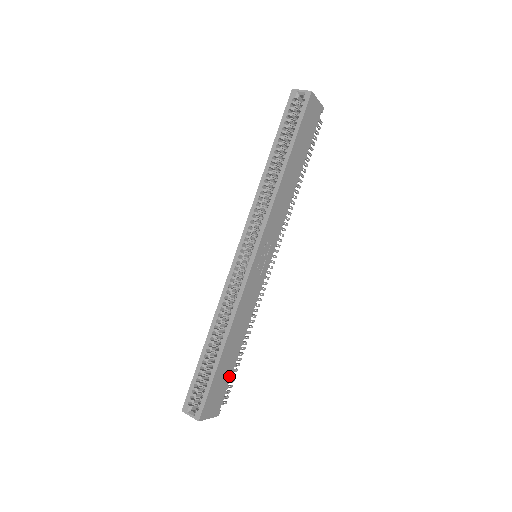
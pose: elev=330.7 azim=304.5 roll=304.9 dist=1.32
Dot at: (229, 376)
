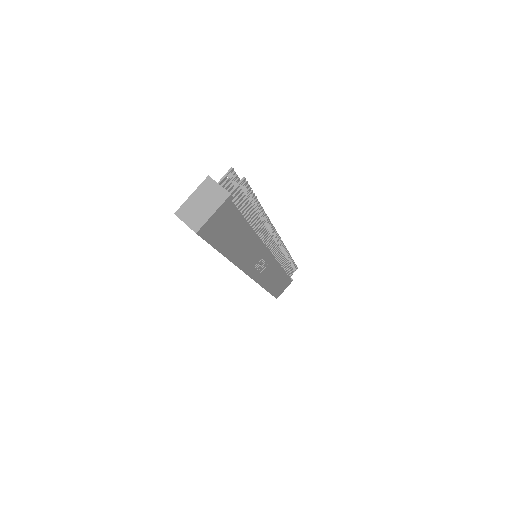
Dot at: (286, 277)
